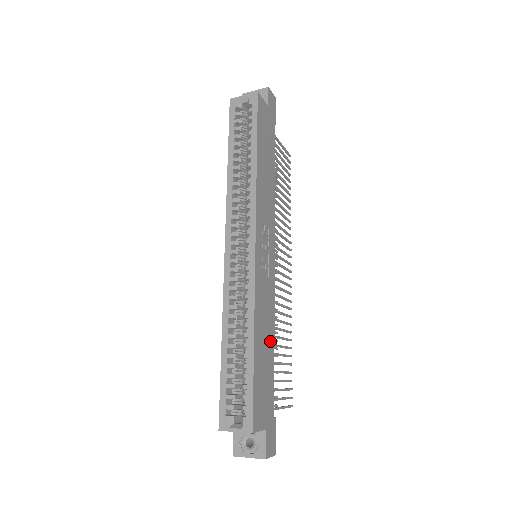
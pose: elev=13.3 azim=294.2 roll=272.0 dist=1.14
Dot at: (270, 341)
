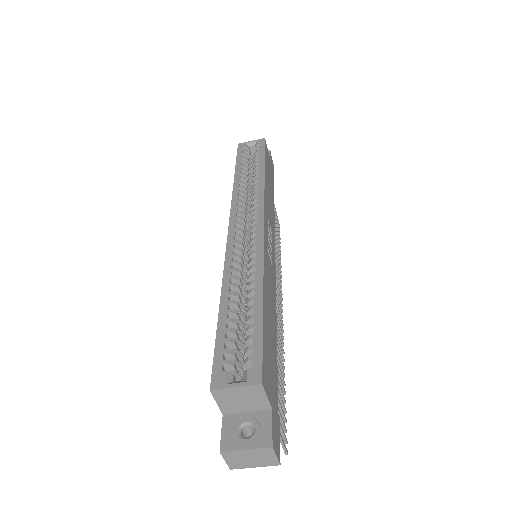
Dot at: (274, 324)
